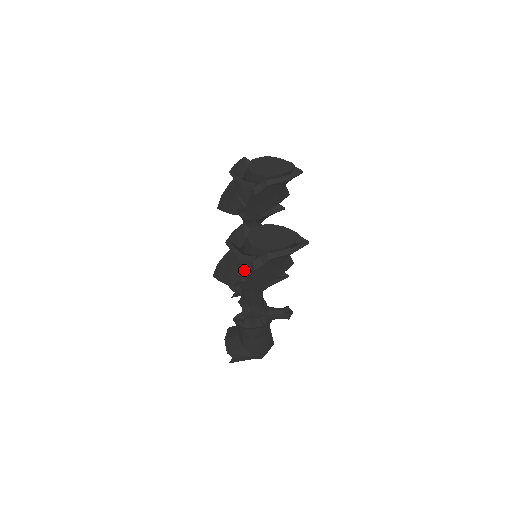
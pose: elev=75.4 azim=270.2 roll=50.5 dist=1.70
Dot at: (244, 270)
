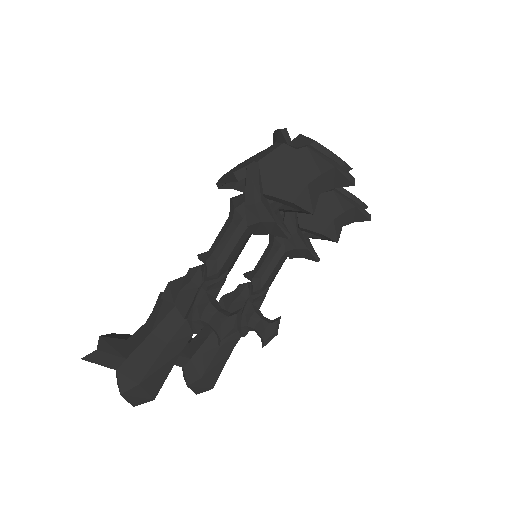
Dot at: occluded
